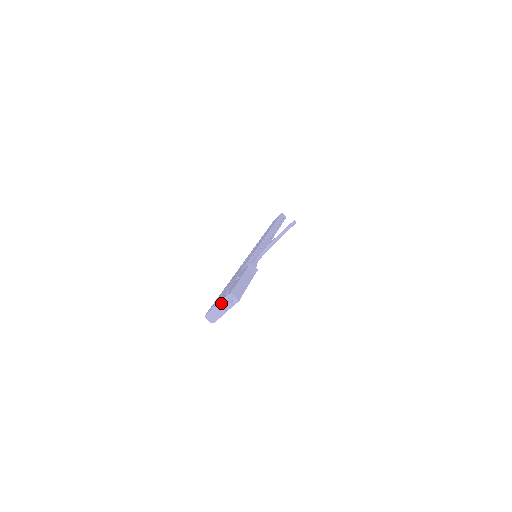
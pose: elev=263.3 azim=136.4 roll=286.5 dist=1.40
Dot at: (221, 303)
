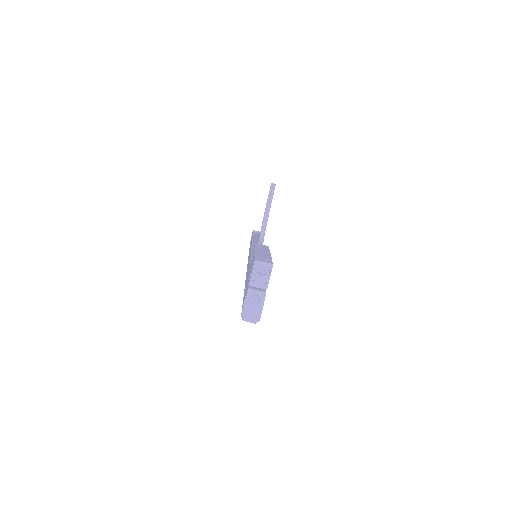
Dot at: (251, 285)
